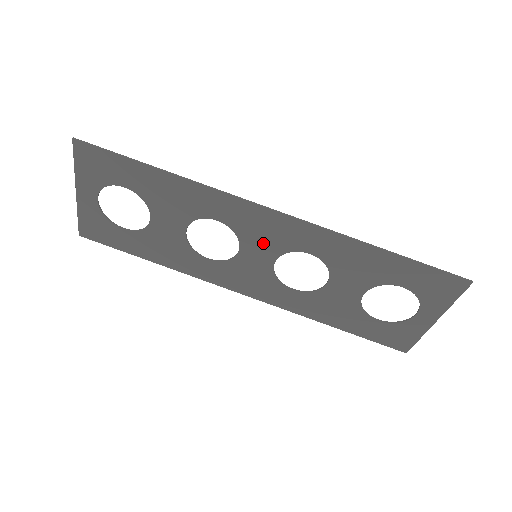
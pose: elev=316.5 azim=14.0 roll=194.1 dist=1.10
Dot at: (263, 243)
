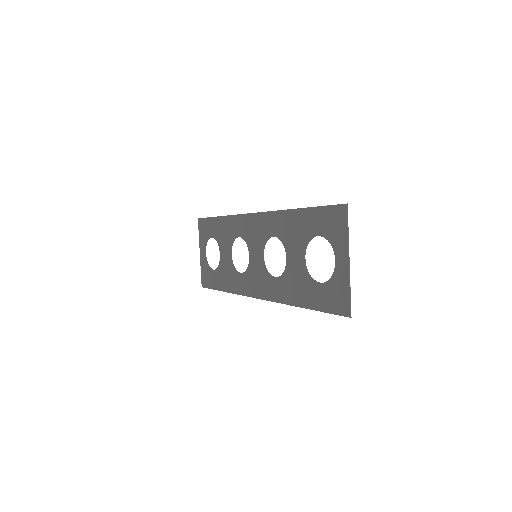
Dot at: (256, 242)
